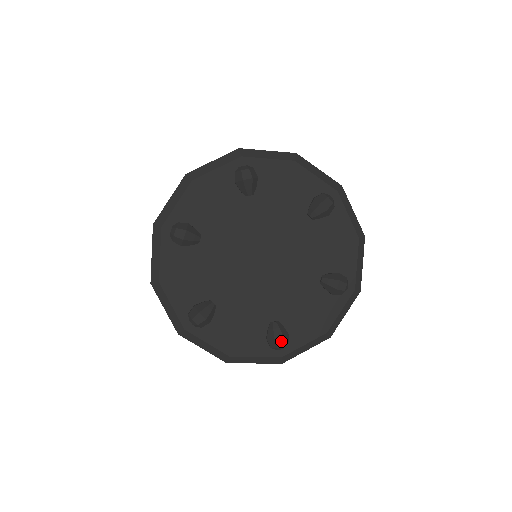
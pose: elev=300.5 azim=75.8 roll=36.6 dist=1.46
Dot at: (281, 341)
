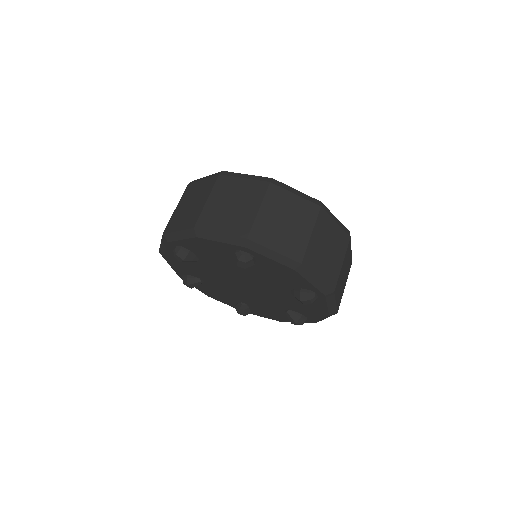
Dot at: occluded
